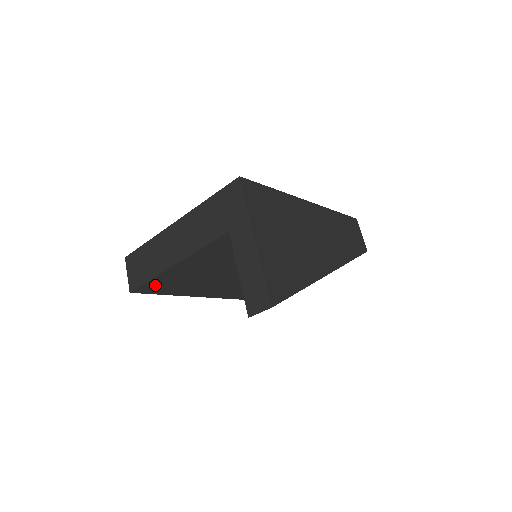
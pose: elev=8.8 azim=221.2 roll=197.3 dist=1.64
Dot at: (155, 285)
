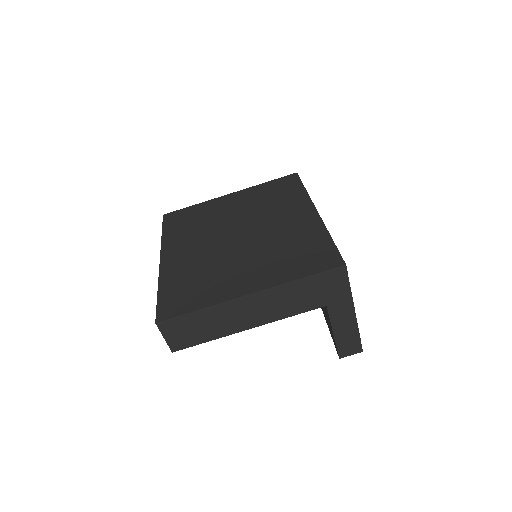
Dot at: occluded
